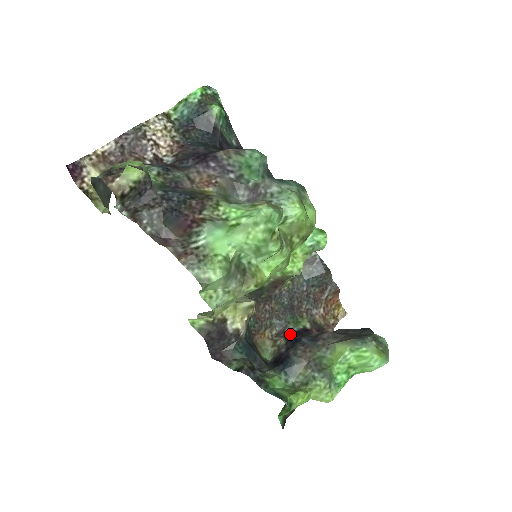
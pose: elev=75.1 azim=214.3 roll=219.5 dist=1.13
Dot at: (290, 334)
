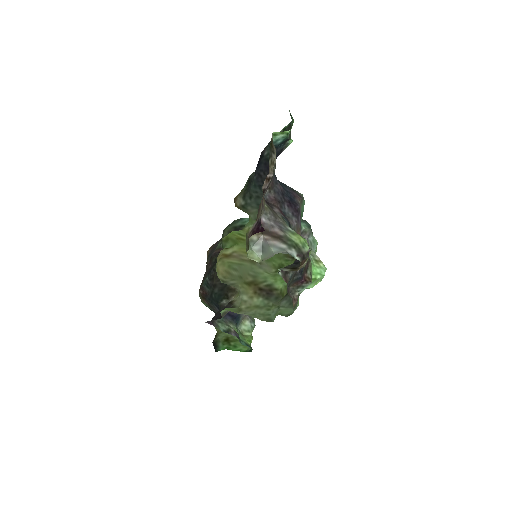
Dot at: occluded
